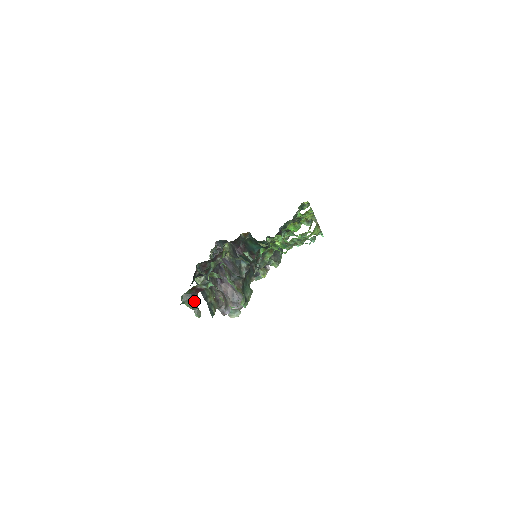
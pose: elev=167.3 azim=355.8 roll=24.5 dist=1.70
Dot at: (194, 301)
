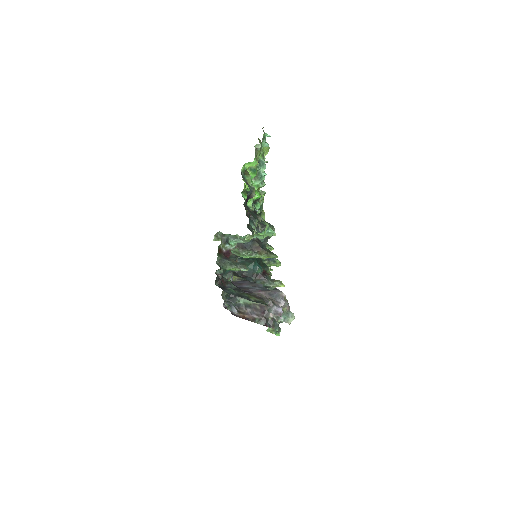
Dot at: (231, 261)
